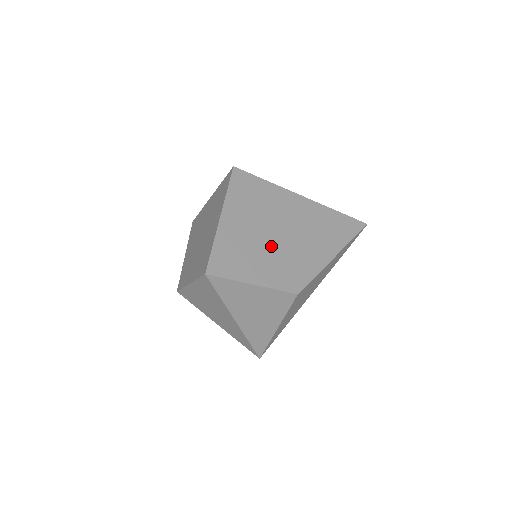
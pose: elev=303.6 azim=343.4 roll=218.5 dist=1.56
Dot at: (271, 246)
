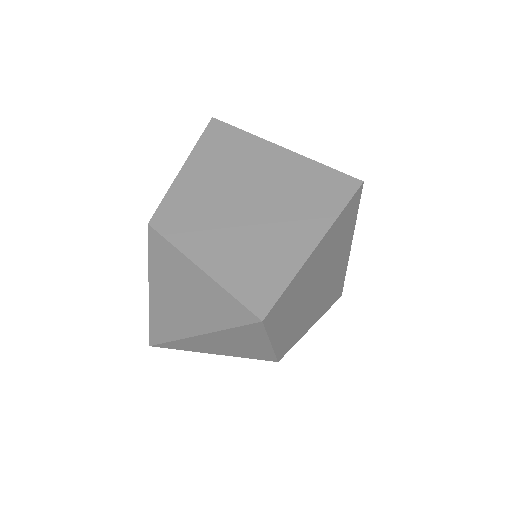
Dot at: (307, 299)
